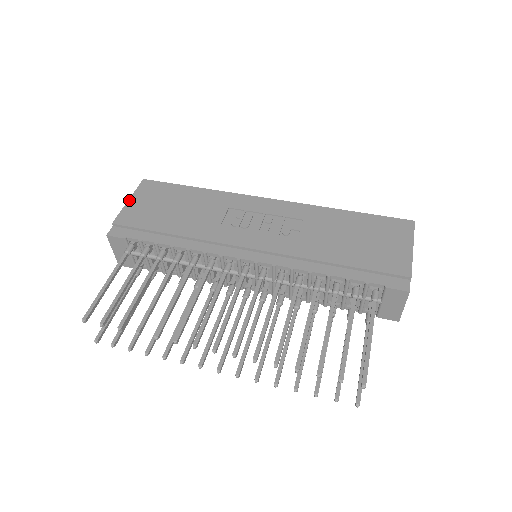
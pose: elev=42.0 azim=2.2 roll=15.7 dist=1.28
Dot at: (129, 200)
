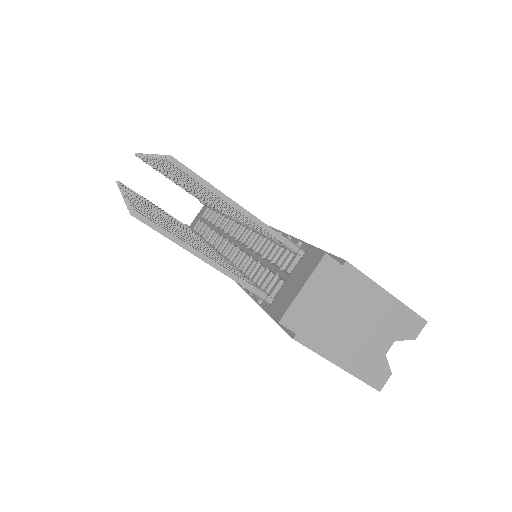
Dot at: occluded
